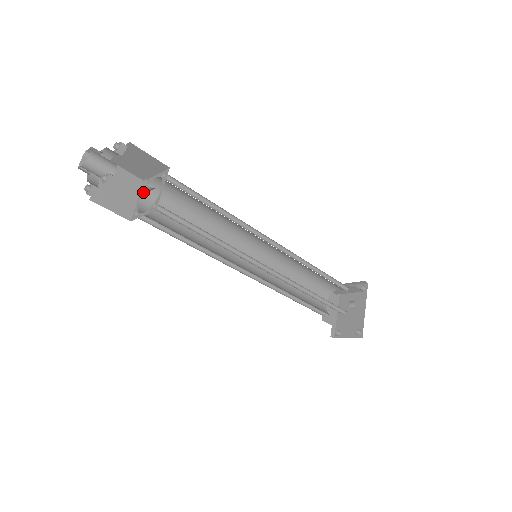
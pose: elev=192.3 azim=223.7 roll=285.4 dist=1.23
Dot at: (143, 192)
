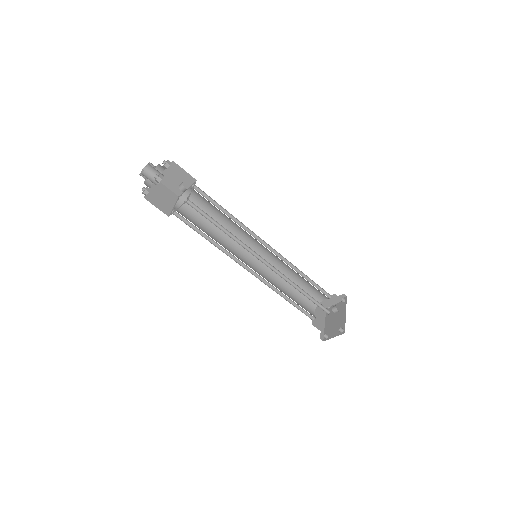
Dot at: (178, 201)
